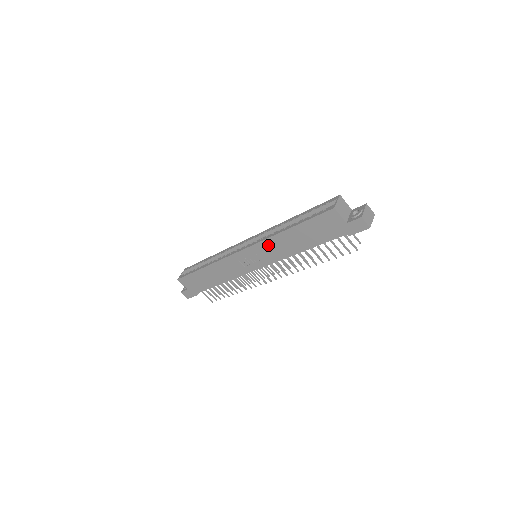
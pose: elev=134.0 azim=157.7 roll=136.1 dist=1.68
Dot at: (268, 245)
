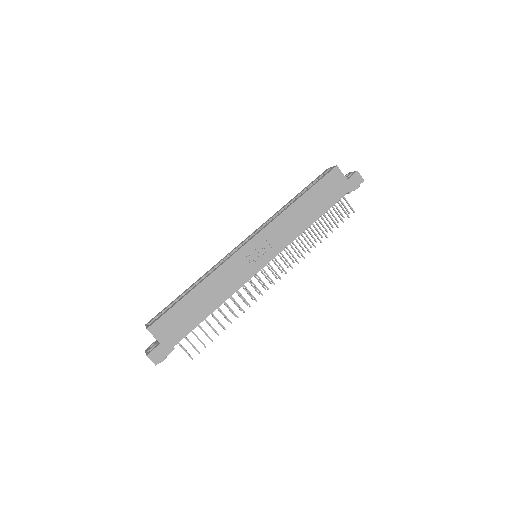
Dot at: (278, 225)
